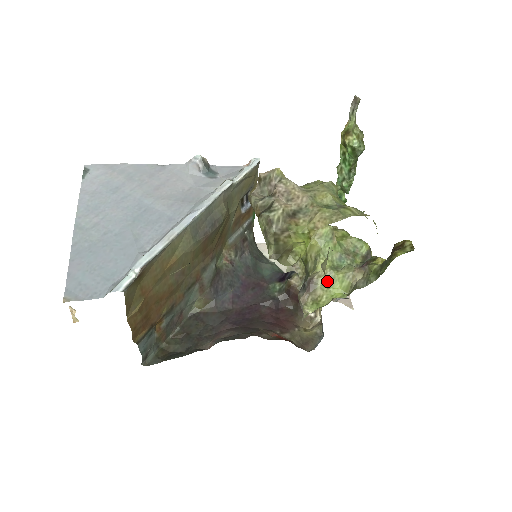
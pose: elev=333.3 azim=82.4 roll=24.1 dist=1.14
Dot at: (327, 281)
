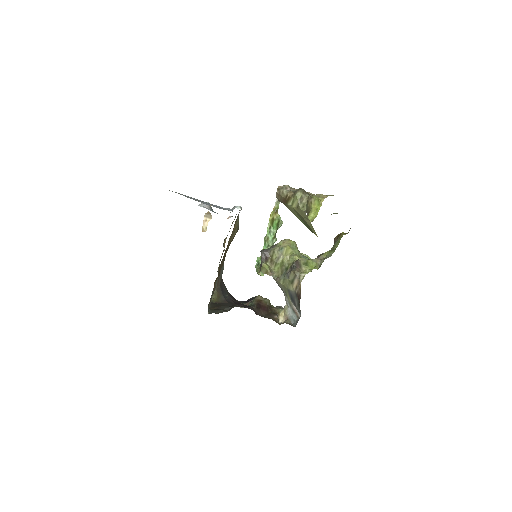
Dot at: (305, 263)
